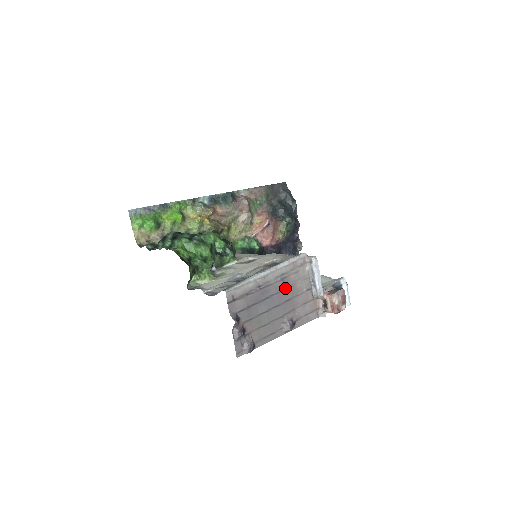
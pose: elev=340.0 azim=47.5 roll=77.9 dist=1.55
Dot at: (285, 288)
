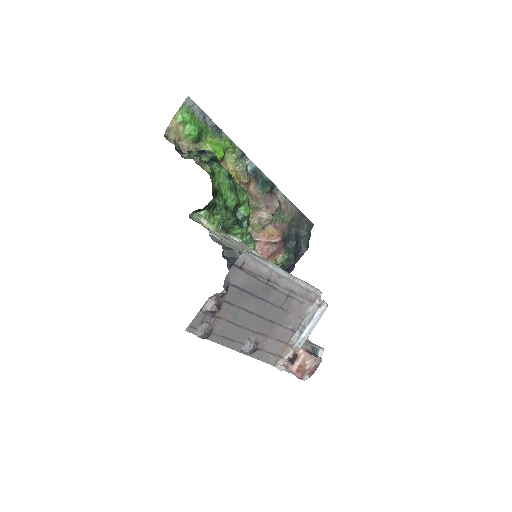
Dot at: (281, 307)
